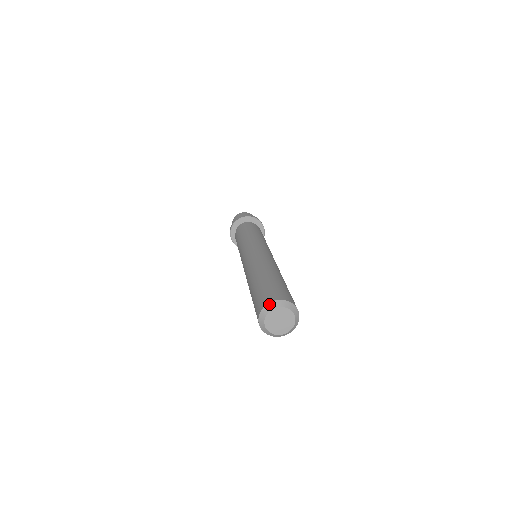
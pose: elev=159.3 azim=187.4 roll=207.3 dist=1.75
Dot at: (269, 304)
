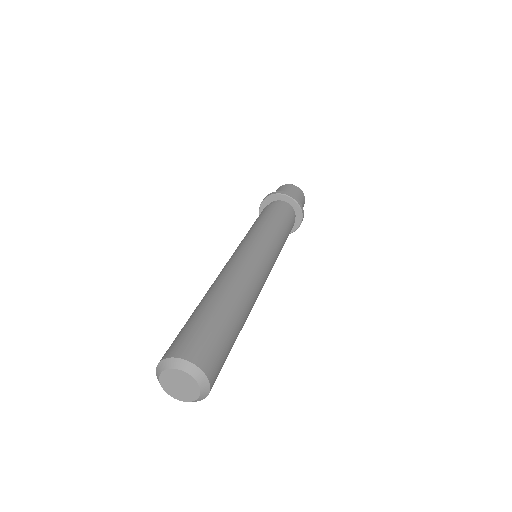
Dot at: (180, 360)
